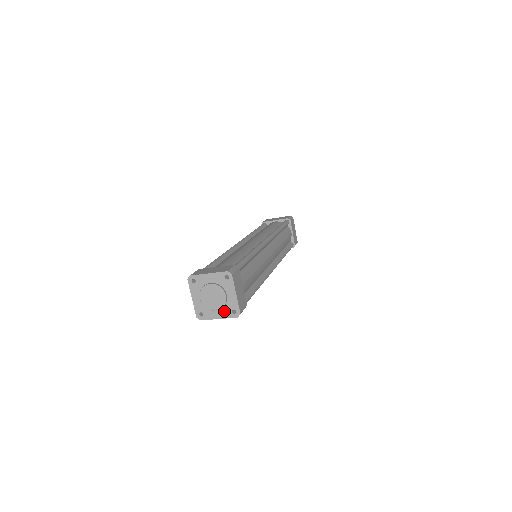
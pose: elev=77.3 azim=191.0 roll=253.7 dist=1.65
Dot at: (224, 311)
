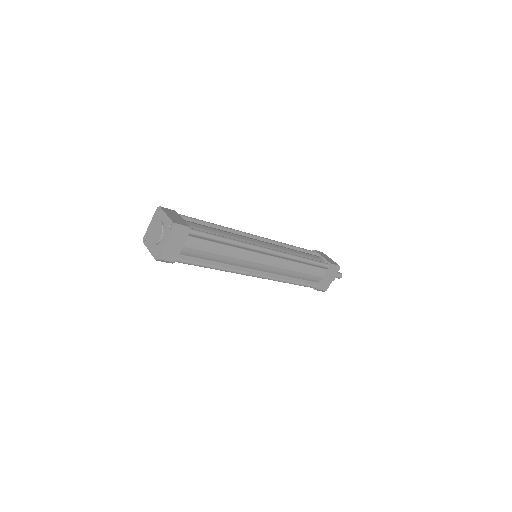
Dot at: (154, 248)
